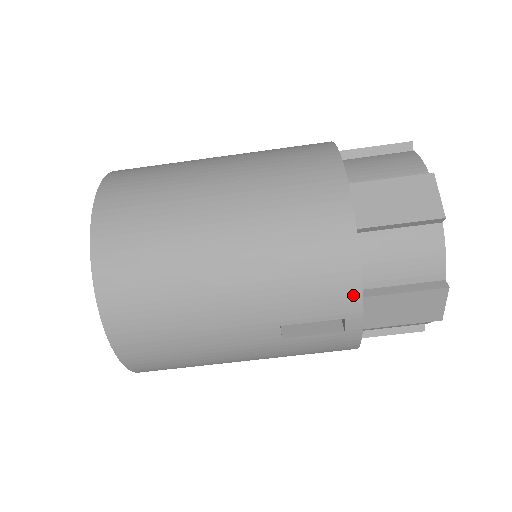
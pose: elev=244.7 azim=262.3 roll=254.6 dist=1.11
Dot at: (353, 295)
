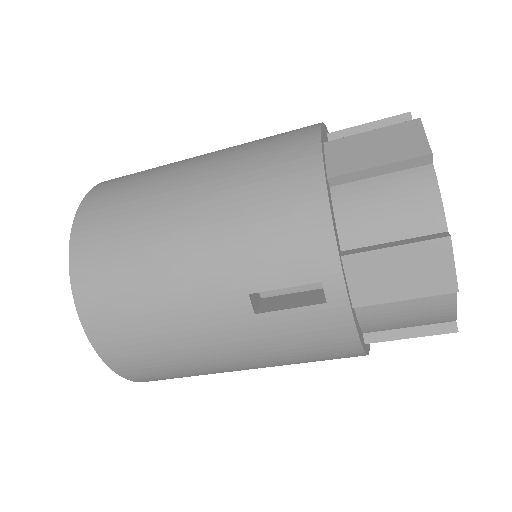
Dot at: (326, 248)
